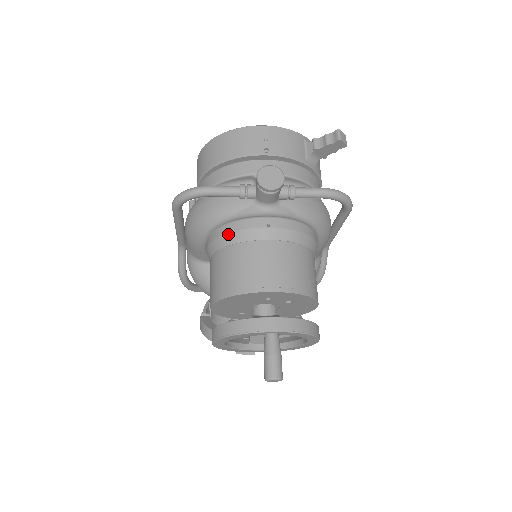
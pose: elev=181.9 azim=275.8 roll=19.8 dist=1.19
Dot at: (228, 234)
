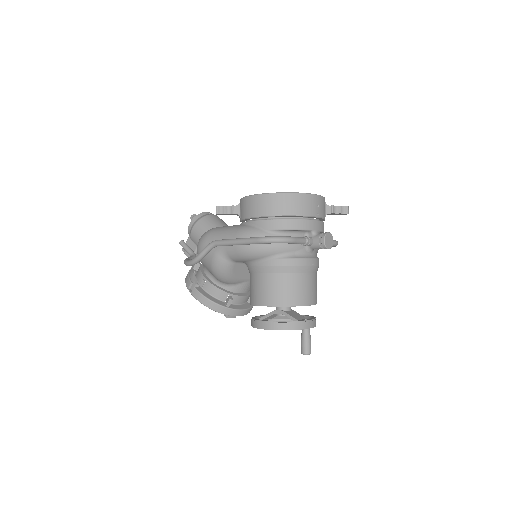
Dot at: (291, 266)
